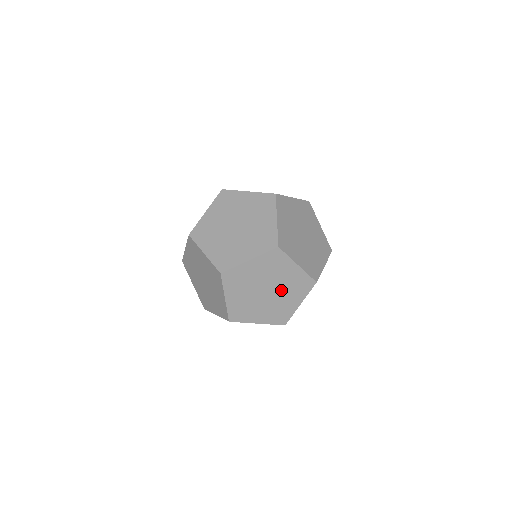
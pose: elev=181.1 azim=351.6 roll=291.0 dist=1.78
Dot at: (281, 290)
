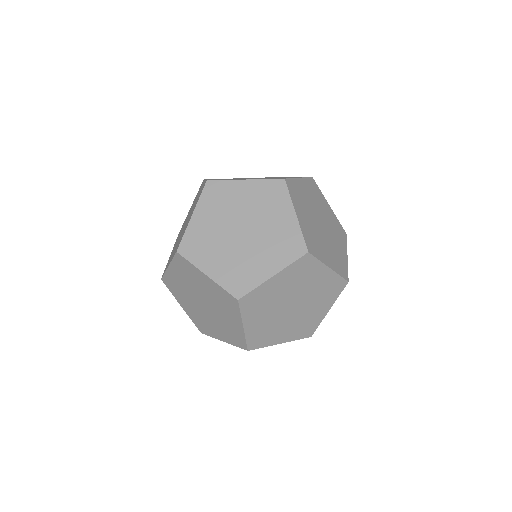
Dot at: (214, 305)
